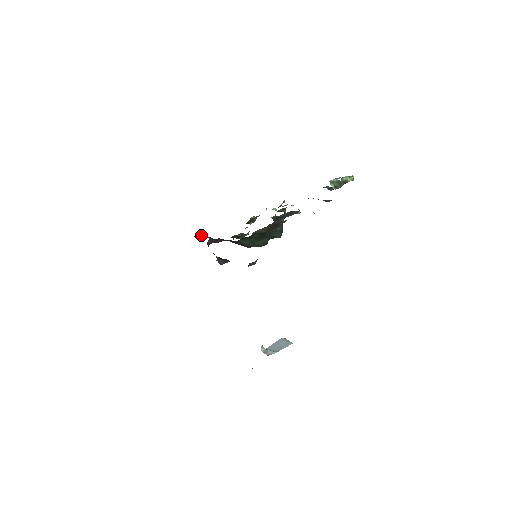
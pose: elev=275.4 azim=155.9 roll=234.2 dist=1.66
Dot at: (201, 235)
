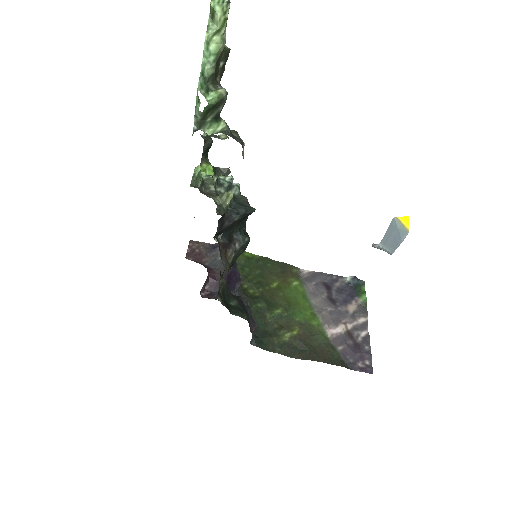
Dot at: occluded
